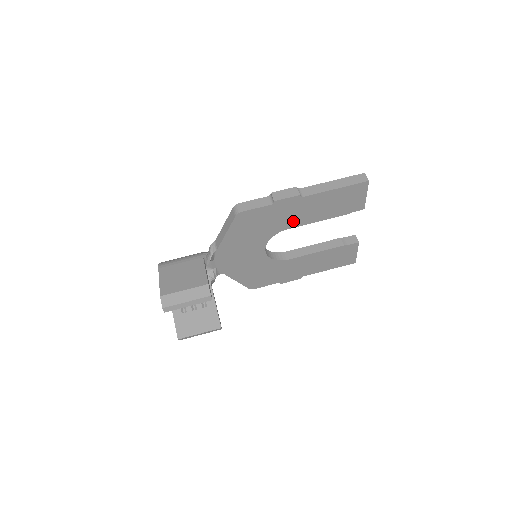
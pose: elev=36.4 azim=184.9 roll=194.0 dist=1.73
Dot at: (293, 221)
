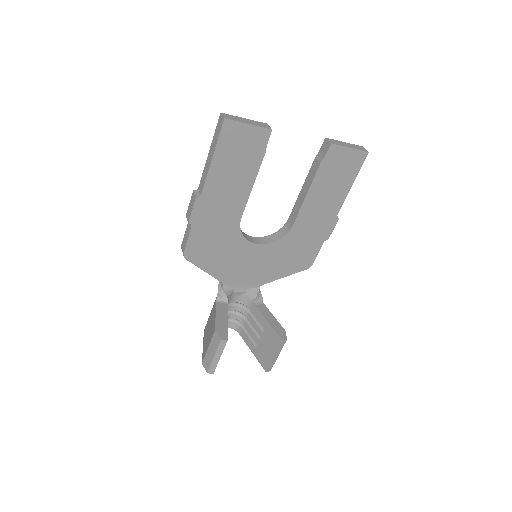
Dot at: (233, 211)
